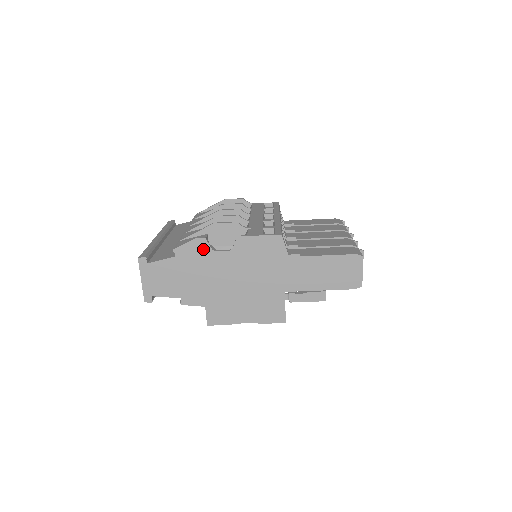
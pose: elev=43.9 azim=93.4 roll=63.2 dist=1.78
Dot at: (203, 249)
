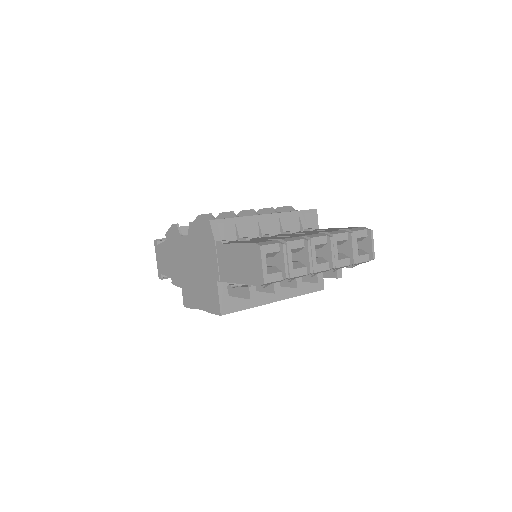
Dot at: (176, 234)
